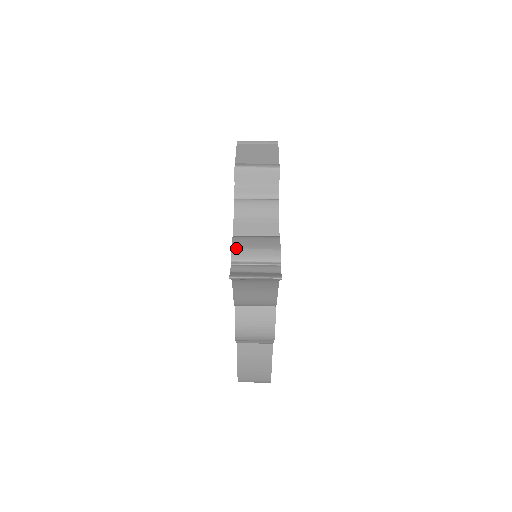
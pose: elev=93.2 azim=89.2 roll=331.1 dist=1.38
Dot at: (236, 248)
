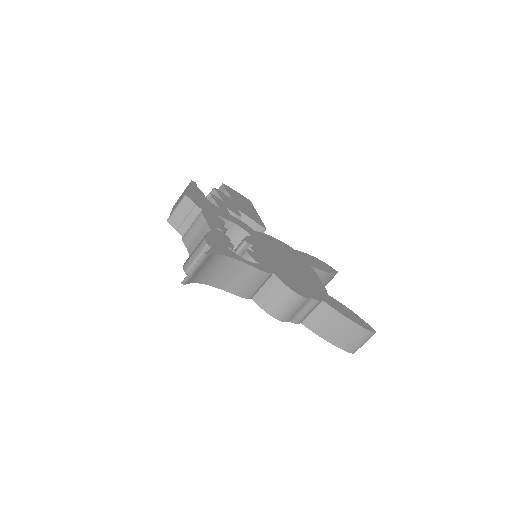
Dot at: (185, 264)
